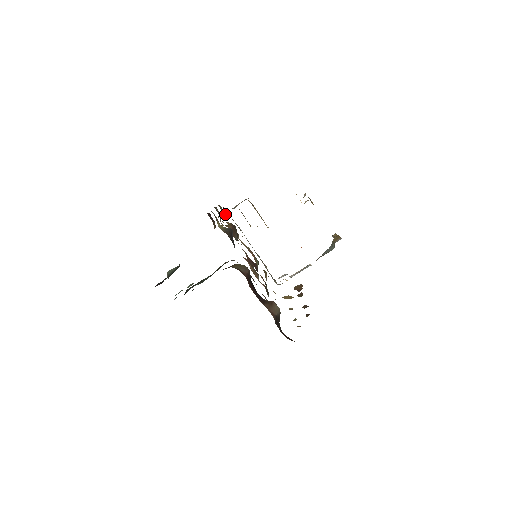
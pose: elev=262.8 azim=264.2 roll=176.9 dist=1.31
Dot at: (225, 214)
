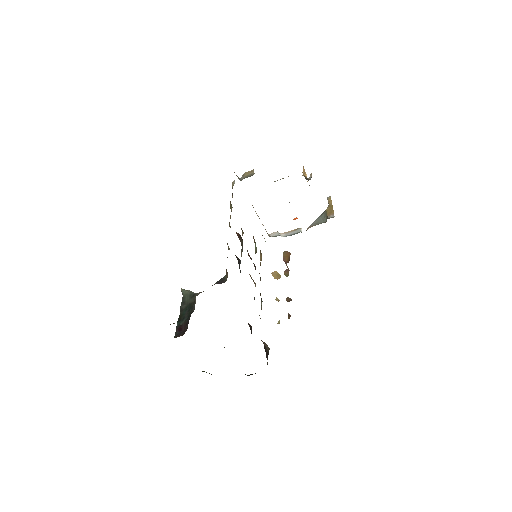
Dot at: (232, 185)
